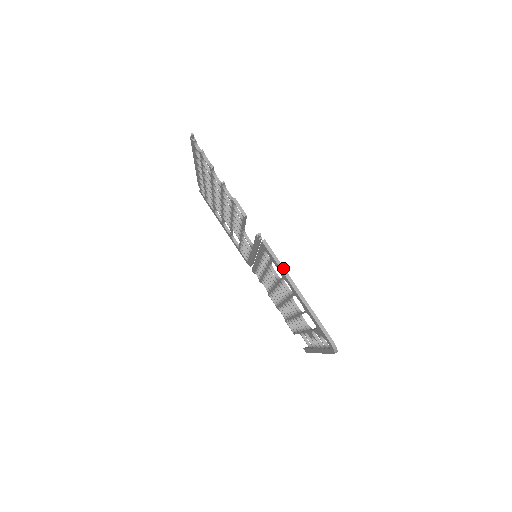
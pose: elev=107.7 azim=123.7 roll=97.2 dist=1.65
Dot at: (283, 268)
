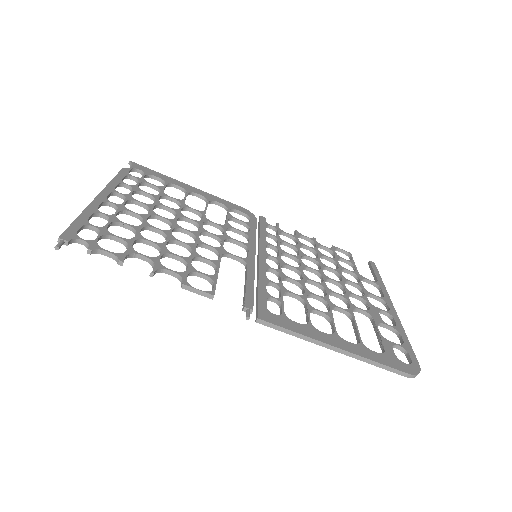
Dot at: (303, 336)
